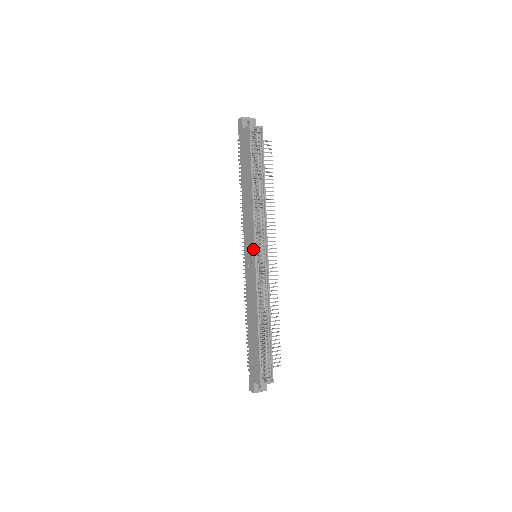
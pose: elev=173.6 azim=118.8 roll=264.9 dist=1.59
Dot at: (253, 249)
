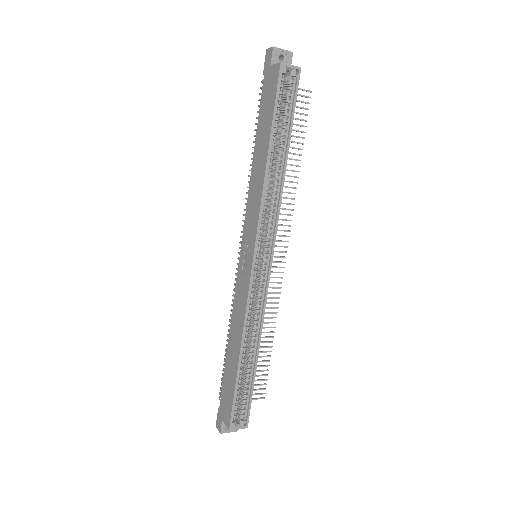
Dot at: (252, 249)
